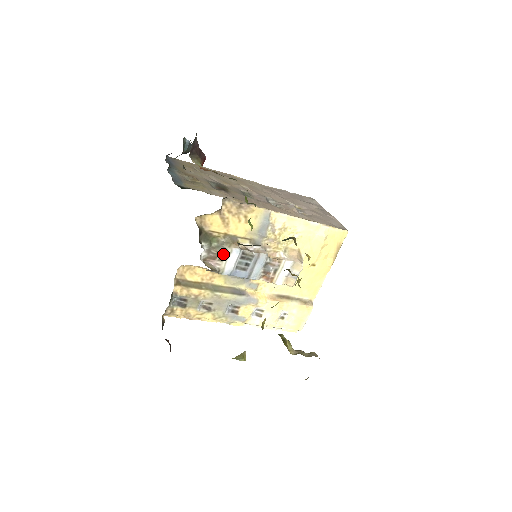
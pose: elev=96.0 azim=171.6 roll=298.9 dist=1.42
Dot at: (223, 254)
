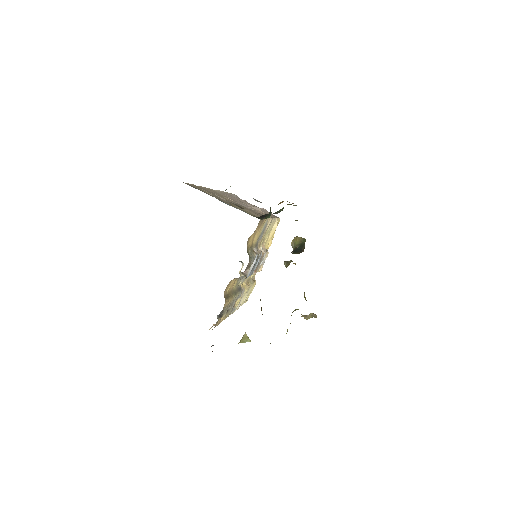
Dot at: (251, 263)
